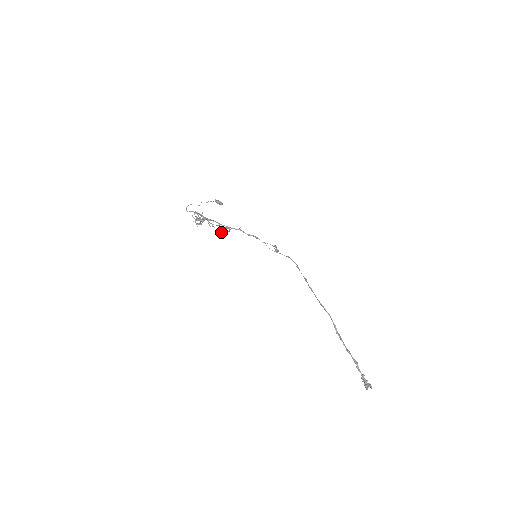
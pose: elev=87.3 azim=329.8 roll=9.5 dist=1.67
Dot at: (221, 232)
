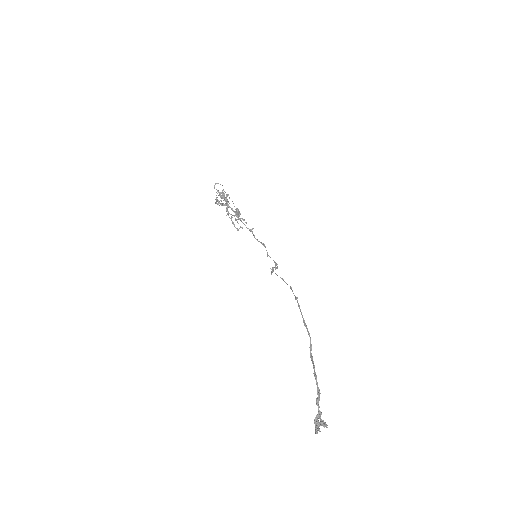
Dot at: (233, 222)
